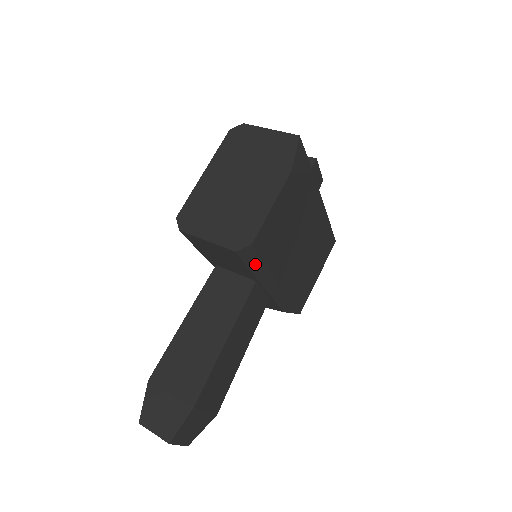
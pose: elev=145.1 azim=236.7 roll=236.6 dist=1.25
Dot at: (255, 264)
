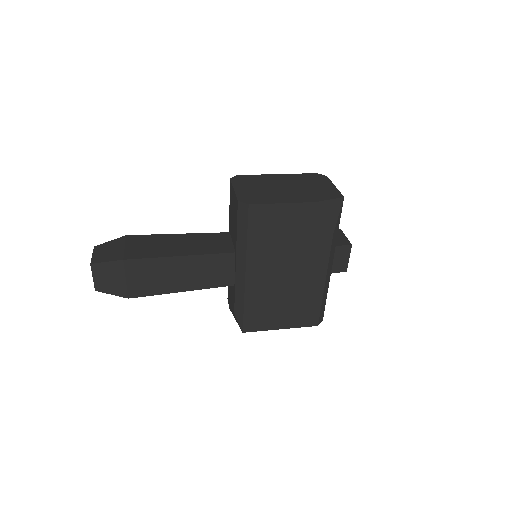
Dot at: (242, 229)
